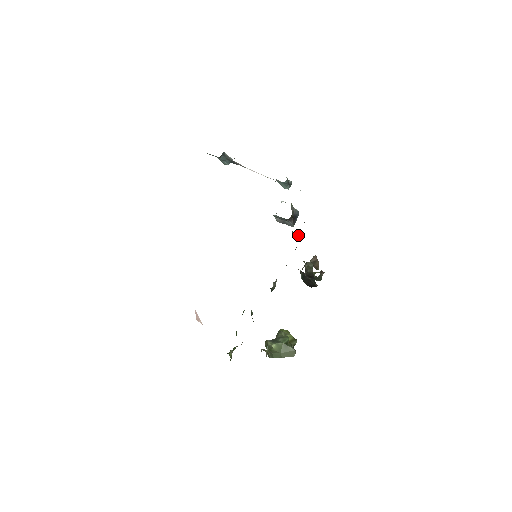
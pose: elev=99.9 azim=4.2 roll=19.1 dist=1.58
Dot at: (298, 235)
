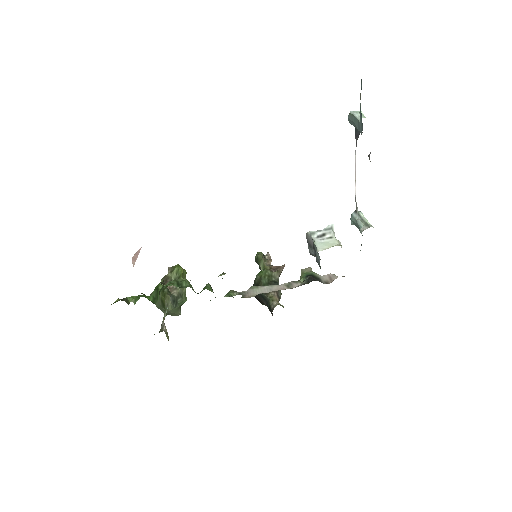
Dot at: occluded
